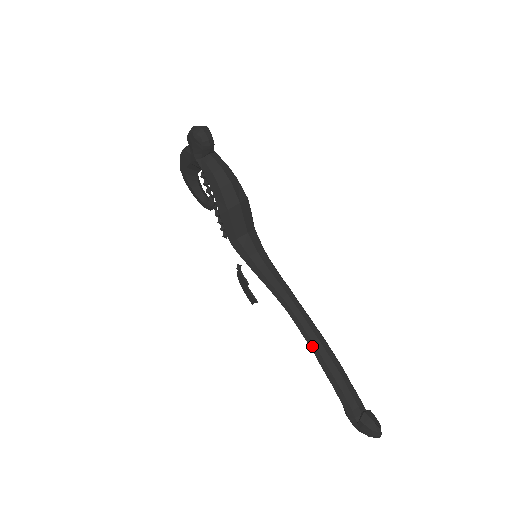
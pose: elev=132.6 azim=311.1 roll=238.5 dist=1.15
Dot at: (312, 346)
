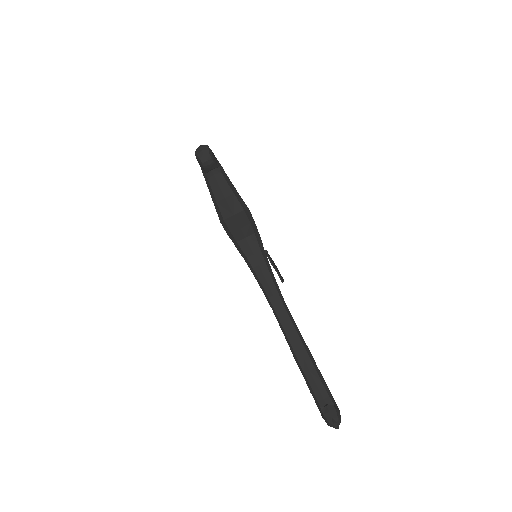
Dot at: (288, 342)
